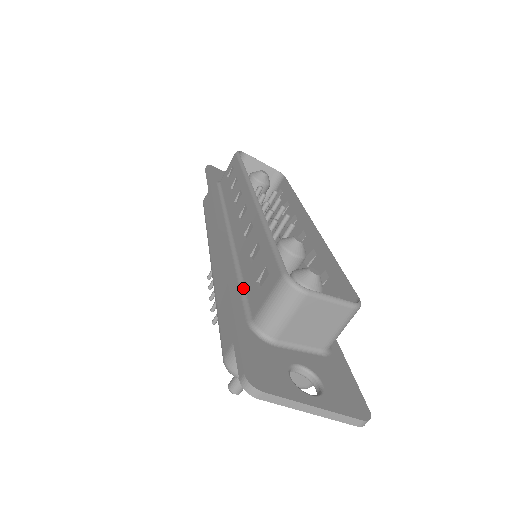
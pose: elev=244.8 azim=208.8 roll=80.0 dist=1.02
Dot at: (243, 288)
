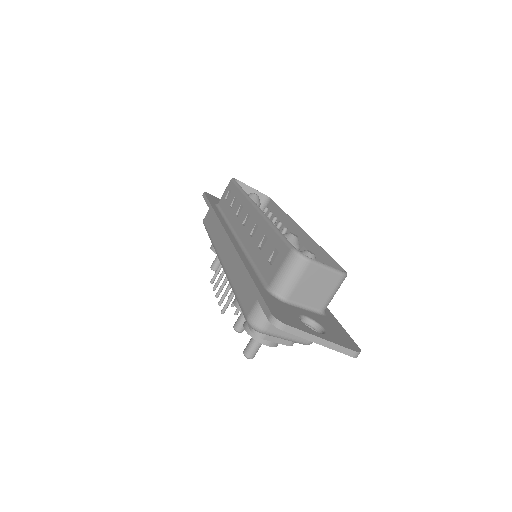
Dot at: (256, 269)
